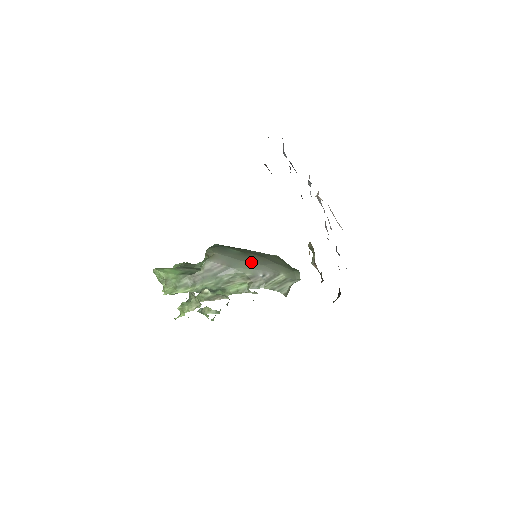
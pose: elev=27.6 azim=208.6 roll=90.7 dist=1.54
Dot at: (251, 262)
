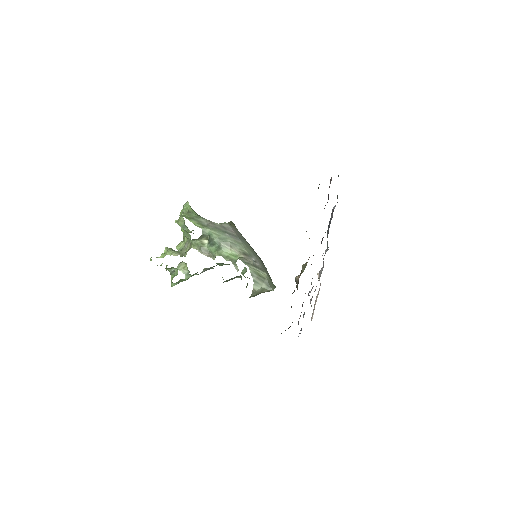
Dot at: (253, 250)
